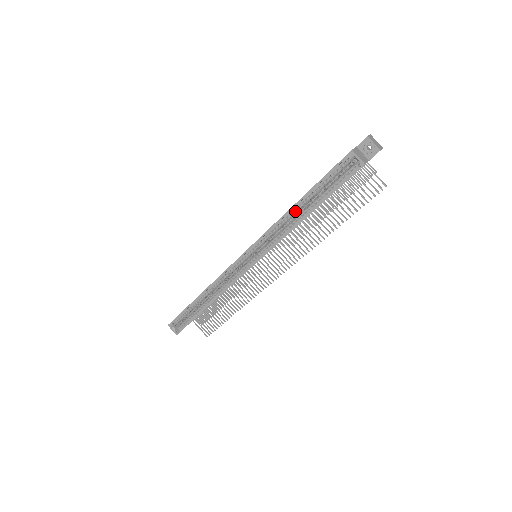
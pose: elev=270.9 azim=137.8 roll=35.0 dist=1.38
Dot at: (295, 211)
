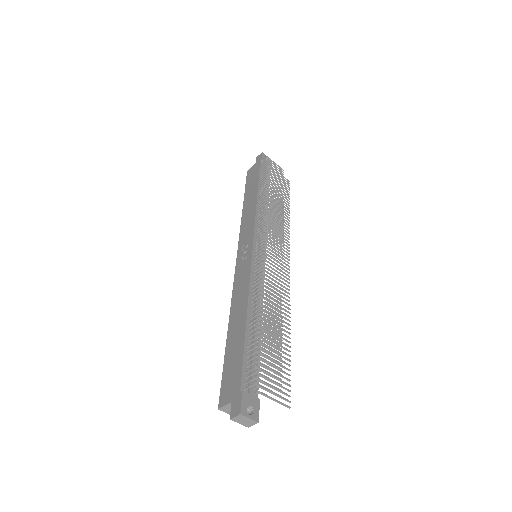
Dot at: occluded
